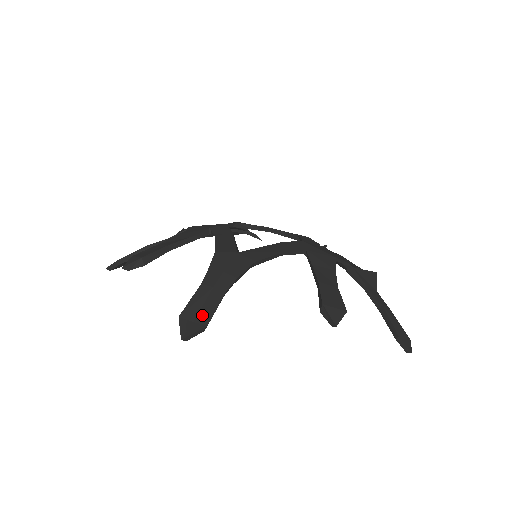
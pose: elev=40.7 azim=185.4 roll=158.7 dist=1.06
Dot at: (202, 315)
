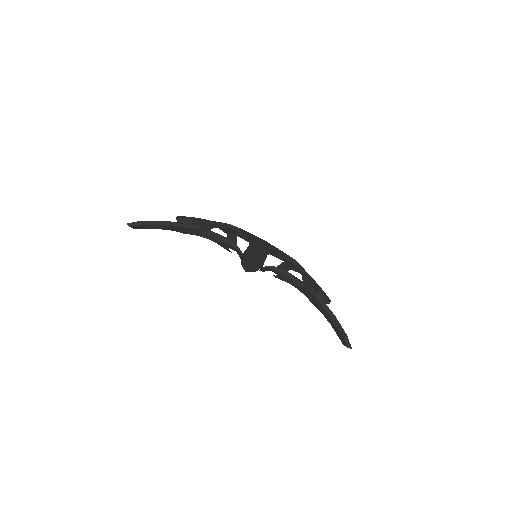
Dot at: (256, 261)
